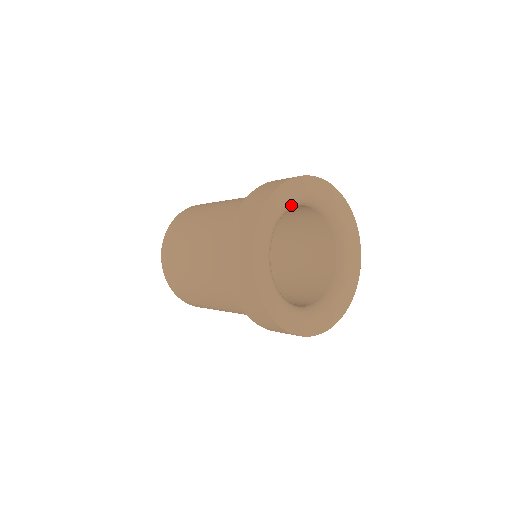
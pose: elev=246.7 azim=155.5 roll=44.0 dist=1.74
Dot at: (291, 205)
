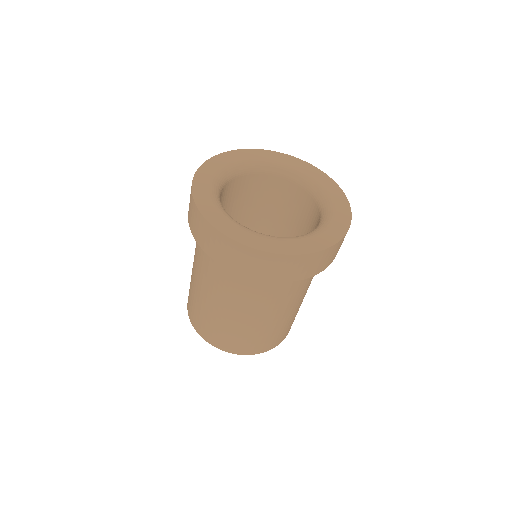
Dot at: (235, 167)
